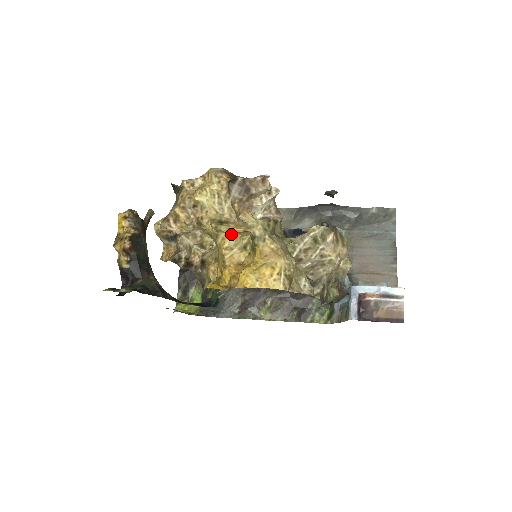
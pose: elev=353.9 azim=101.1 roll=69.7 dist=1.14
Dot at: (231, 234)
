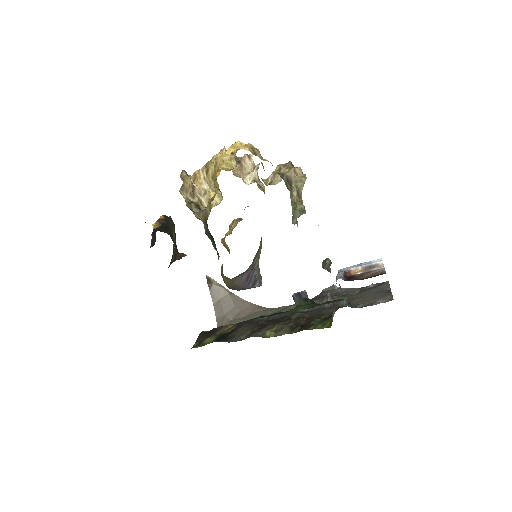
Dot at: (224, 159)
